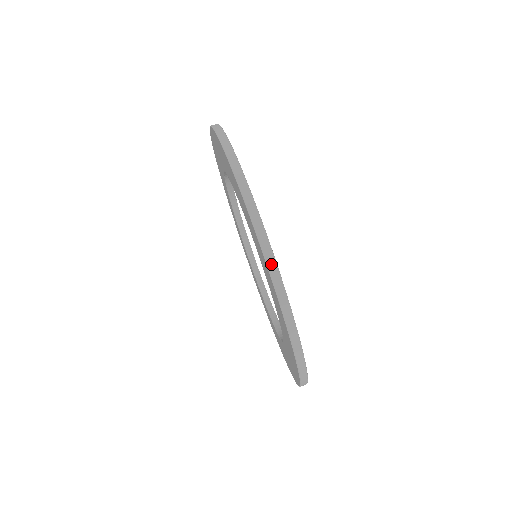
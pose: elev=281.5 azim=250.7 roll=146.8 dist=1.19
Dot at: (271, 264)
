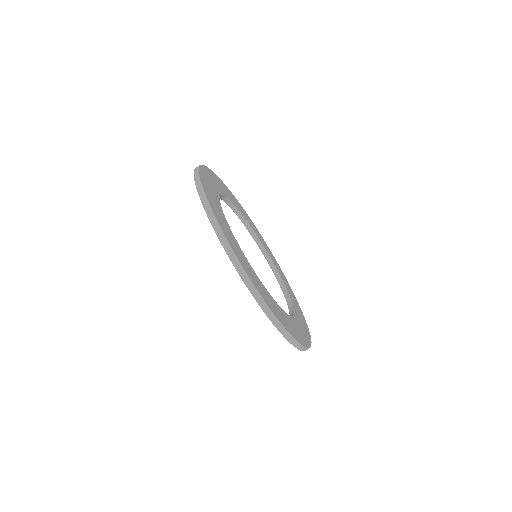
Dot at: (230, 254)
